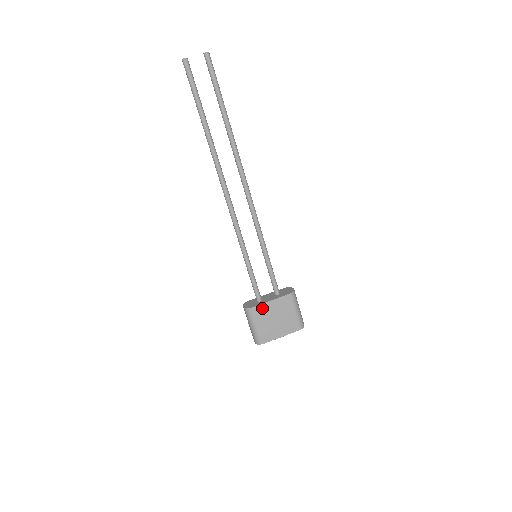
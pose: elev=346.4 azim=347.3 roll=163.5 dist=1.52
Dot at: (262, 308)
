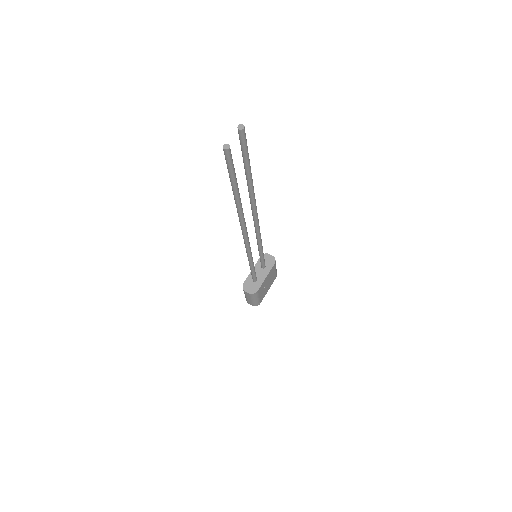
Dot at: (262, 286)
